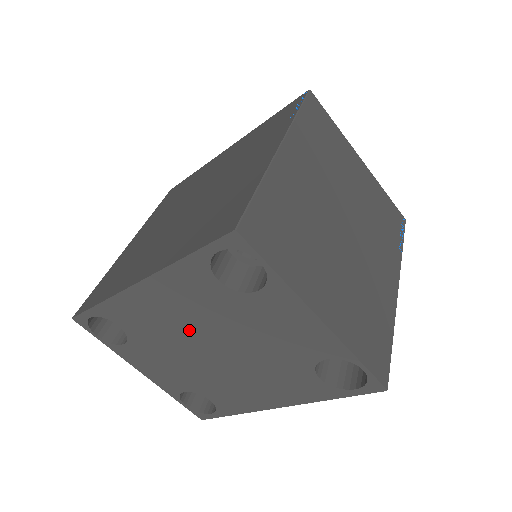
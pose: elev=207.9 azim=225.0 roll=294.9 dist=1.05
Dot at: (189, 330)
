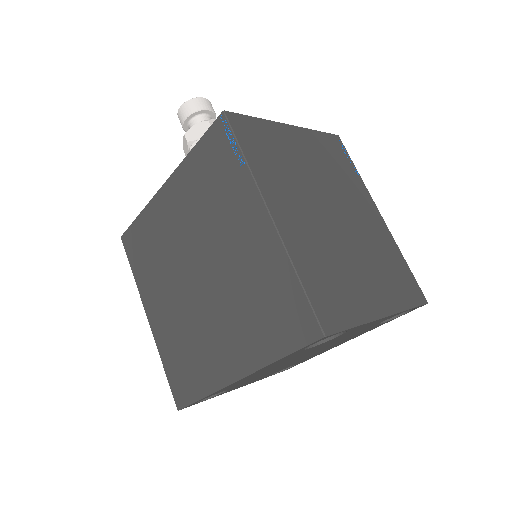
Dot at: (281, 365)
